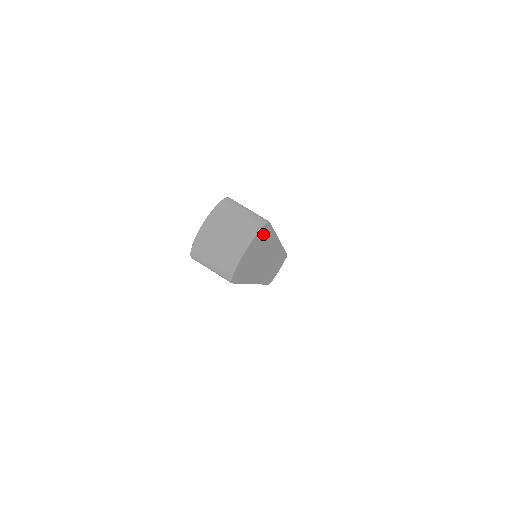
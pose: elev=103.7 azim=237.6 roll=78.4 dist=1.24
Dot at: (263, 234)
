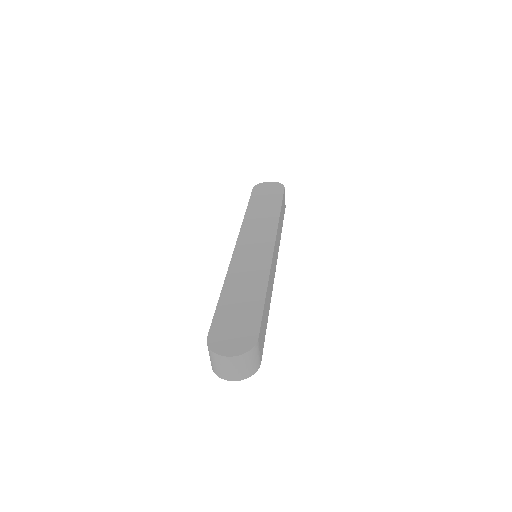
Dot at: occluded
